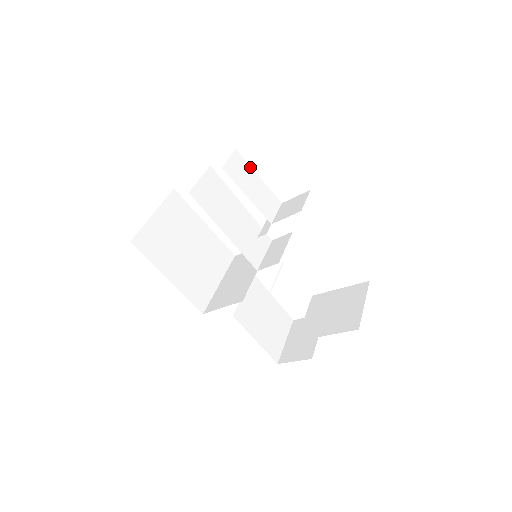
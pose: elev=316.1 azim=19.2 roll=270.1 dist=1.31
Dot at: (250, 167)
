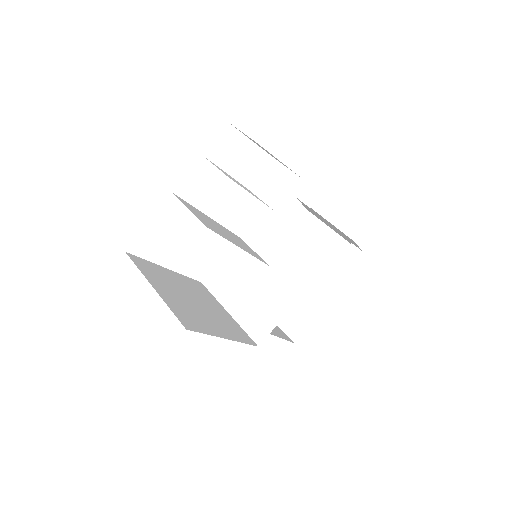
Dot at: occluded
